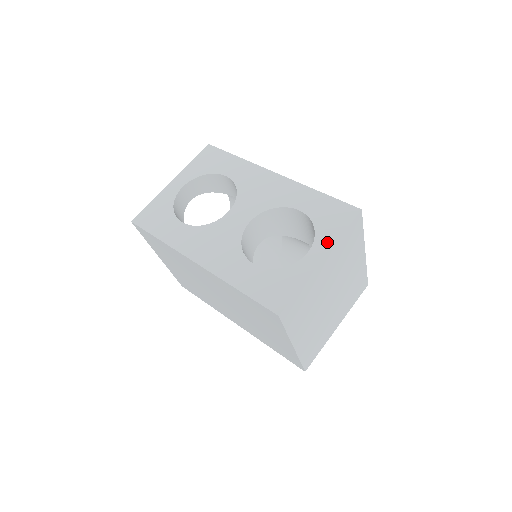
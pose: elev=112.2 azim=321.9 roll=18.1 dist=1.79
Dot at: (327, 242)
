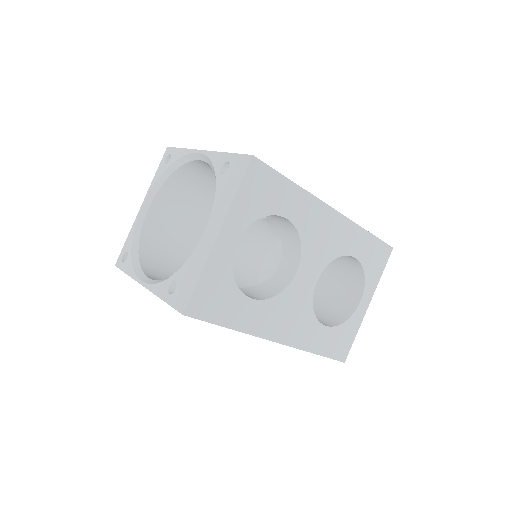
Dot at: (372, 287)
